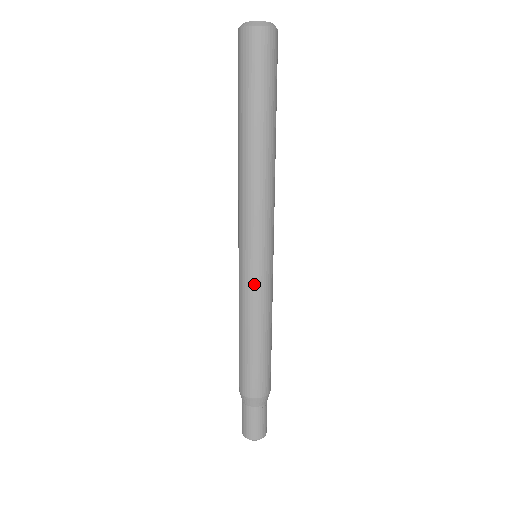
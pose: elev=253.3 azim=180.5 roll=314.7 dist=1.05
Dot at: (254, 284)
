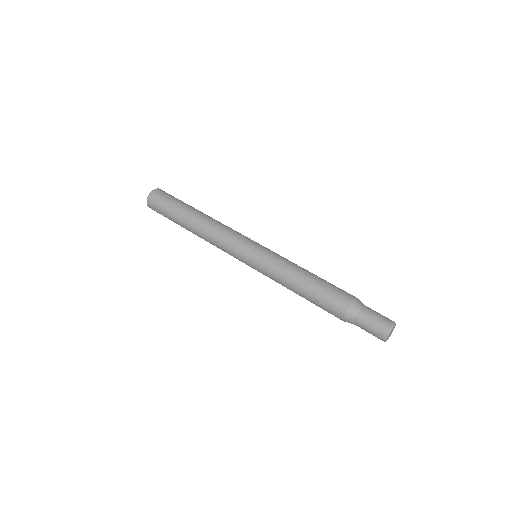
Dot at: (263, 267)
